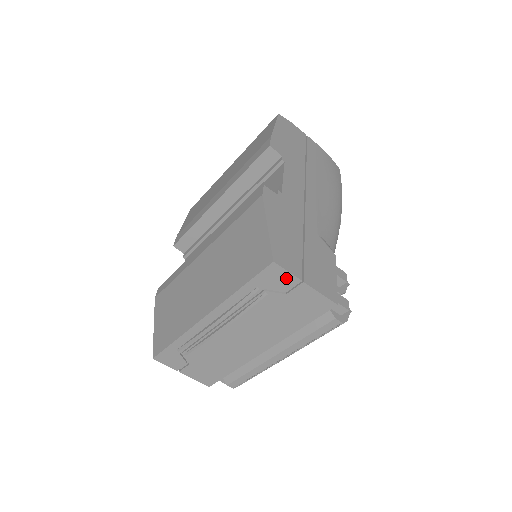
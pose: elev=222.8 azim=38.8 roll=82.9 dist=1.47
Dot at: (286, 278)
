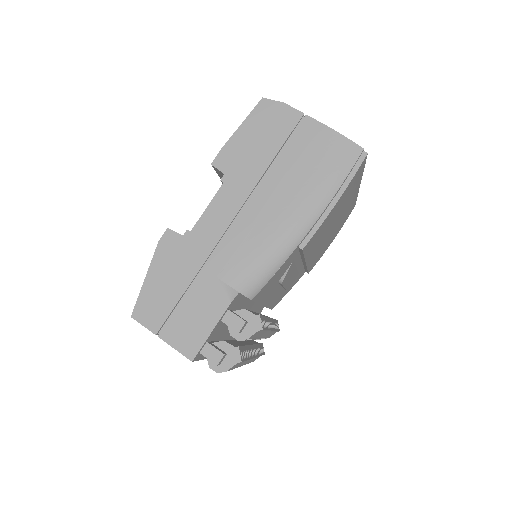
Dot at: occluded
